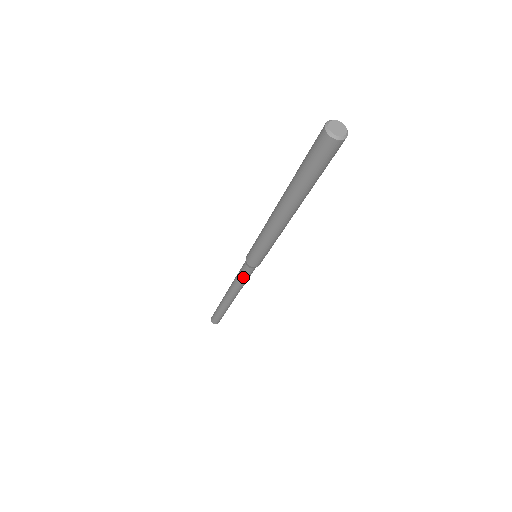
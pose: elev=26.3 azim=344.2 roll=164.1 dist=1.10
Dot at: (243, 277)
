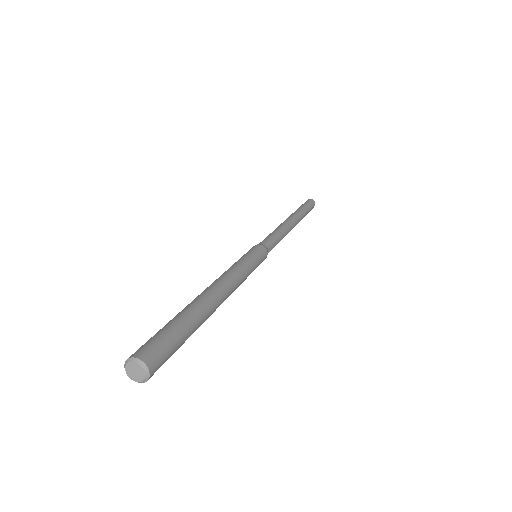
Dot at: occluded
